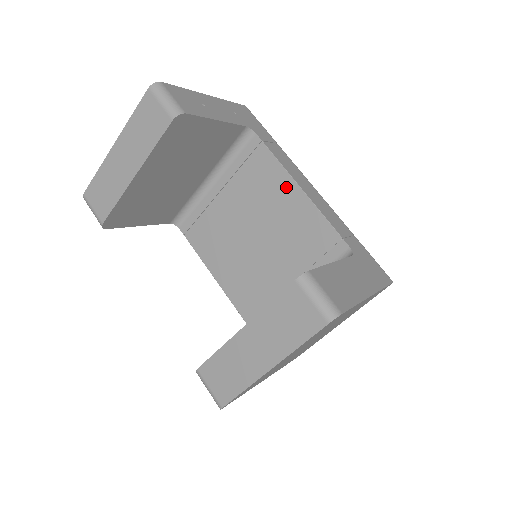
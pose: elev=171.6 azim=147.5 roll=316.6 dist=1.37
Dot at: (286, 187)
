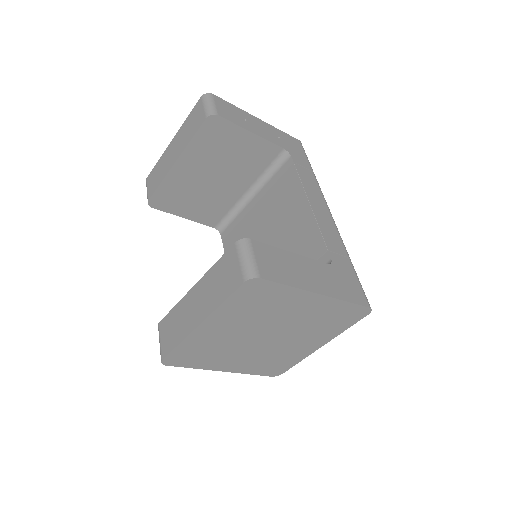
Dot at: (299, 202)
